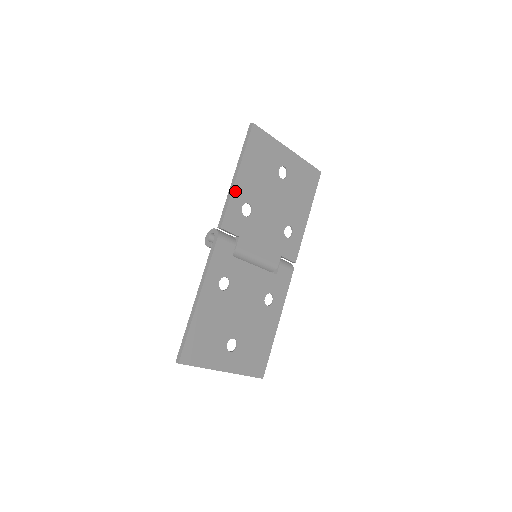
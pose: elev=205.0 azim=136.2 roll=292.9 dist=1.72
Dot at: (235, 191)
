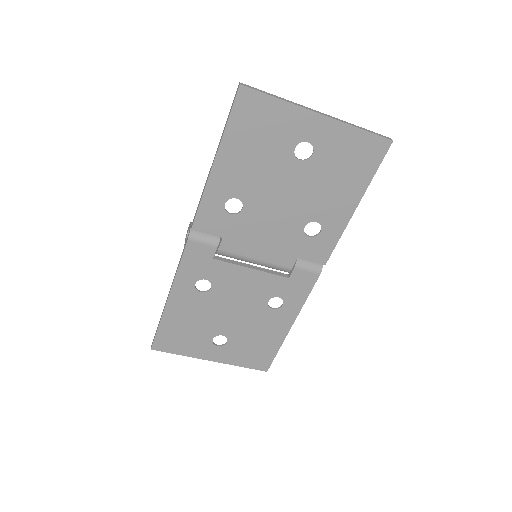
Dot at: (211, 185)
